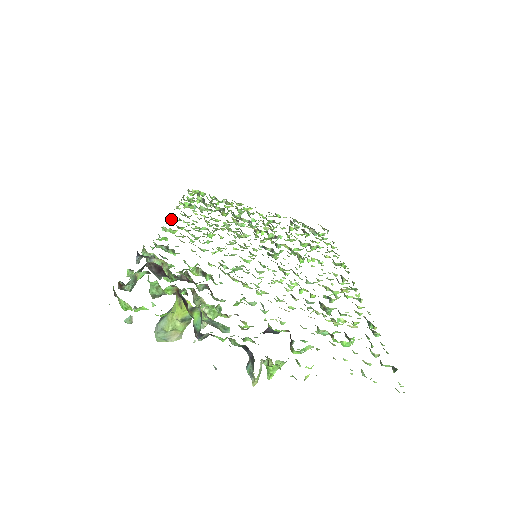
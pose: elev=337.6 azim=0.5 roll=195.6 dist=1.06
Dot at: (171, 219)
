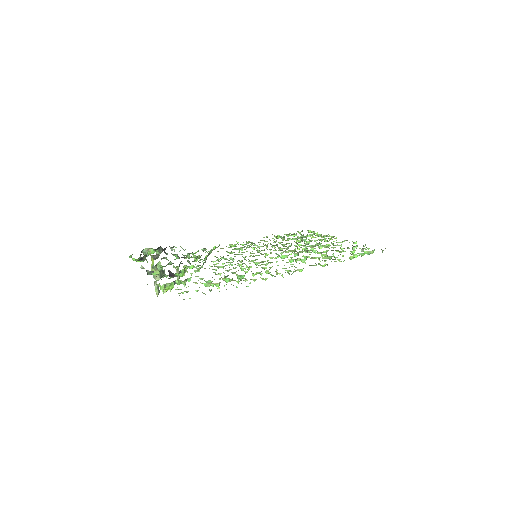
Dot at: (246, 242)
